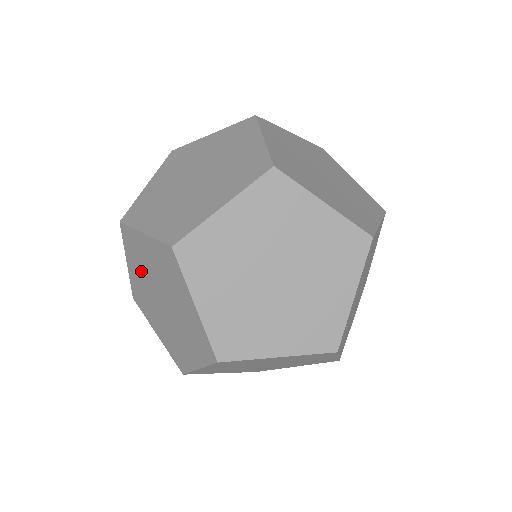
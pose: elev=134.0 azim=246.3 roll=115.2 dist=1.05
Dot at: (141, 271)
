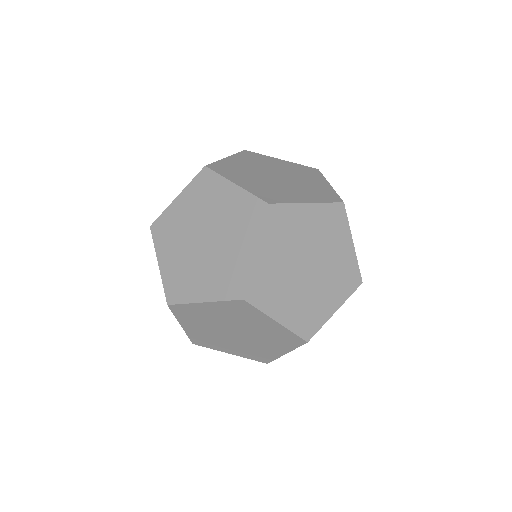
Dot at: occluded
